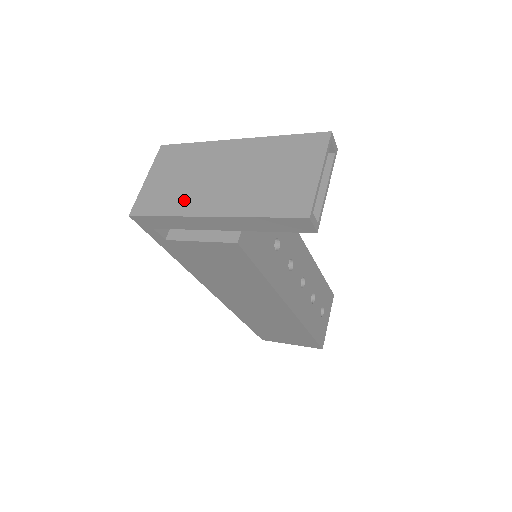
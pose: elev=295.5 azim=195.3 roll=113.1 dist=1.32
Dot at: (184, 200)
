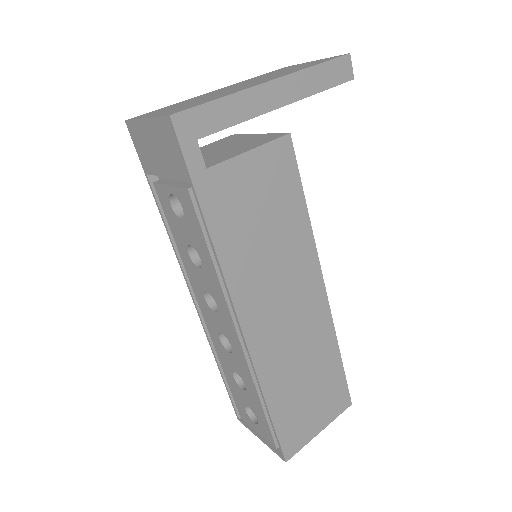
Dot at: (224, 94)
